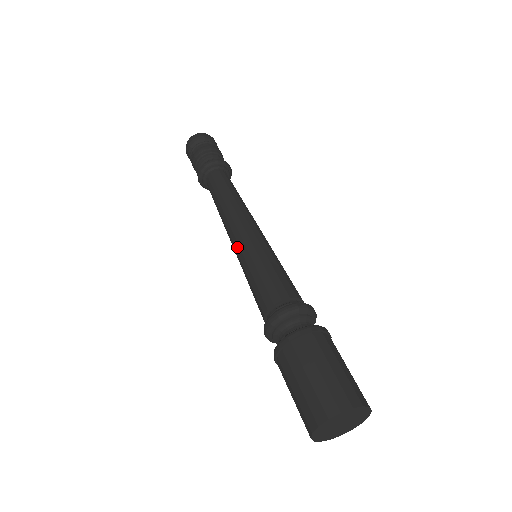
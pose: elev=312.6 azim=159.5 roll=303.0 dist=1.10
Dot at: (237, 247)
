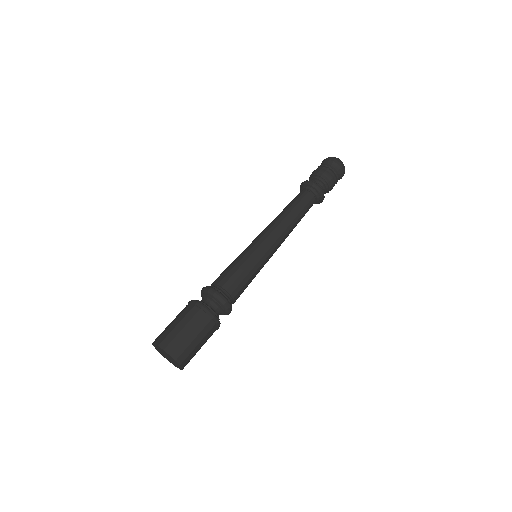
Dot at: (253, 241)
